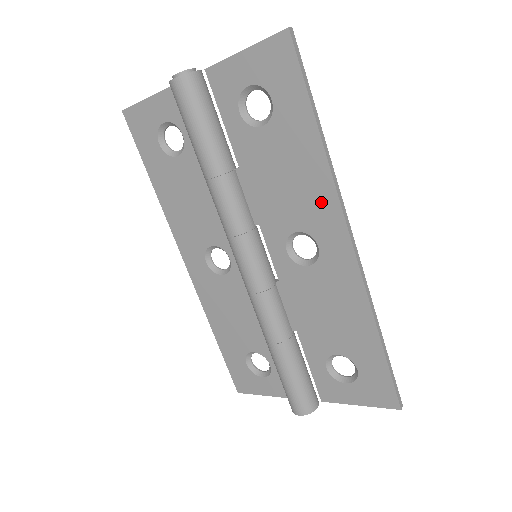
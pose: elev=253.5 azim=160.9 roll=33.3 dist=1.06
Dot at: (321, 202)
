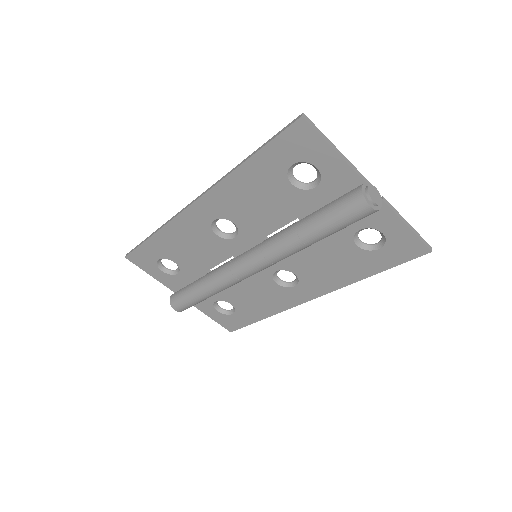
Dot at: (326, 284)
